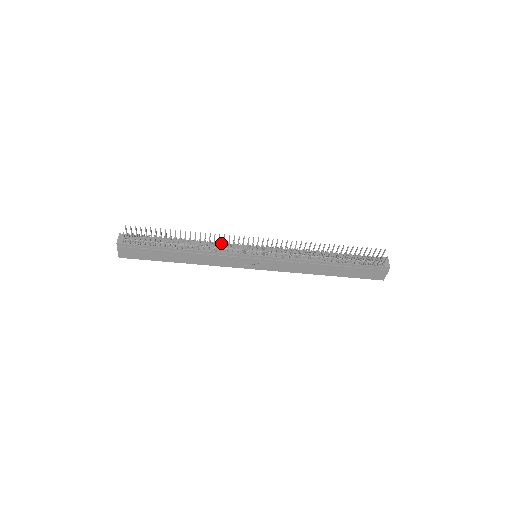
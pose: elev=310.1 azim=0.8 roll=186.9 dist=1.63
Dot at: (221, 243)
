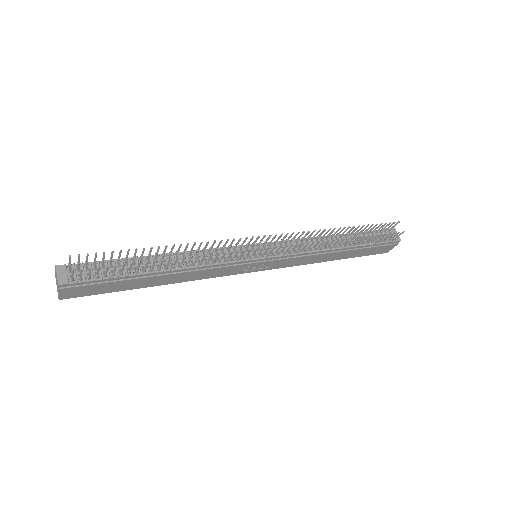
Dot at: (212, 249)
